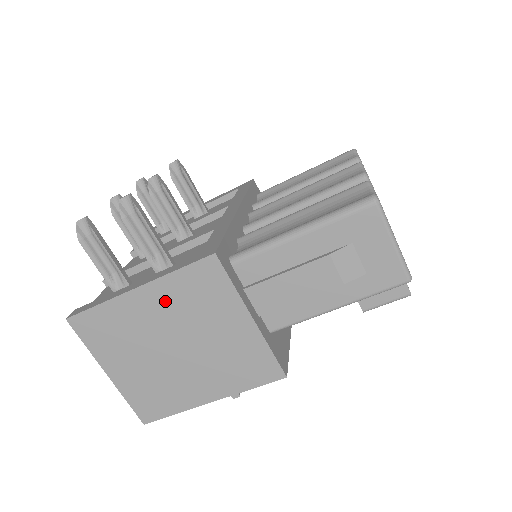
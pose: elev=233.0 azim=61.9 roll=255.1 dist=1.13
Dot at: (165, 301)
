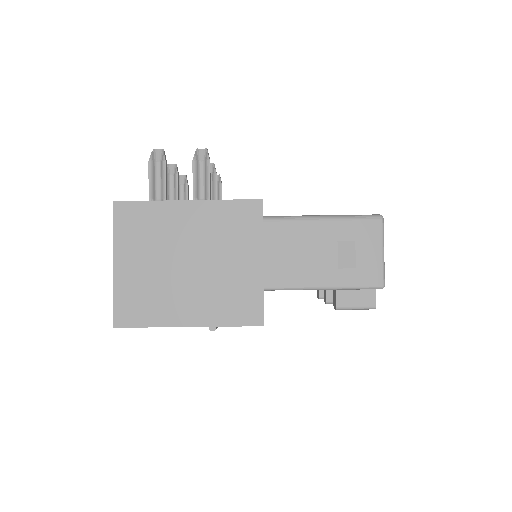
Dot at: (204, 220)
